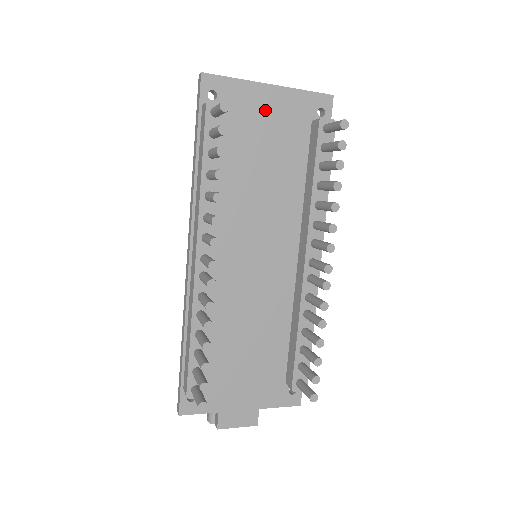
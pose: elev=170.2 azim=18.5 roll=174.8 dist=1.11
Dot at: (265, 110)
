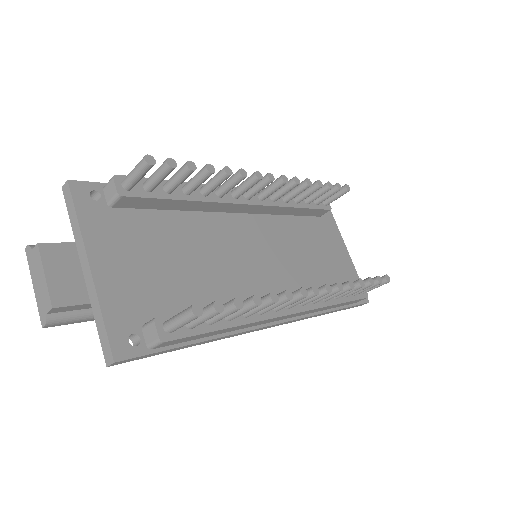
Dot at: (336, 249)
